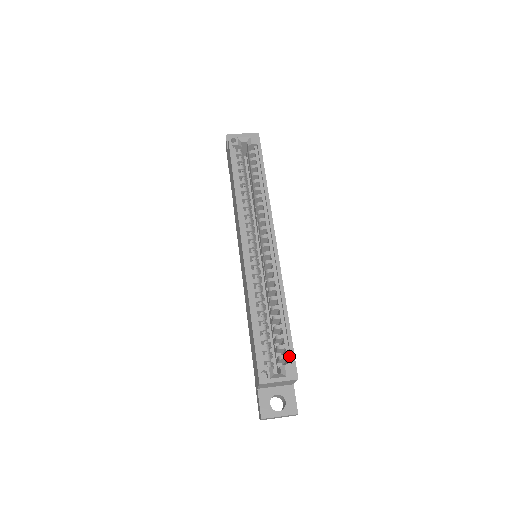
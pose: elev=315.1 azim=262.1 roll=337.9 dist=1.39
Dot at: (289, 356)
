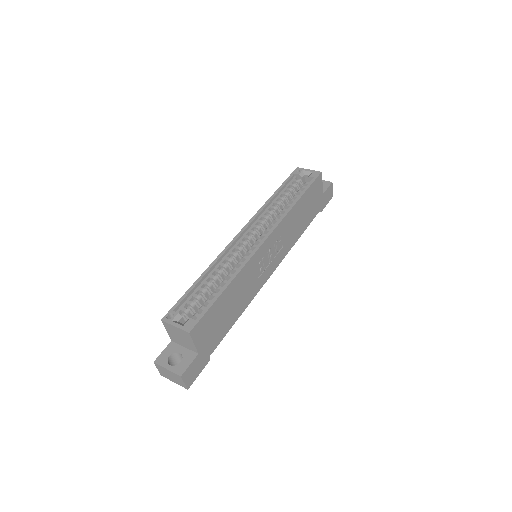
Dot at: (201, 316)
